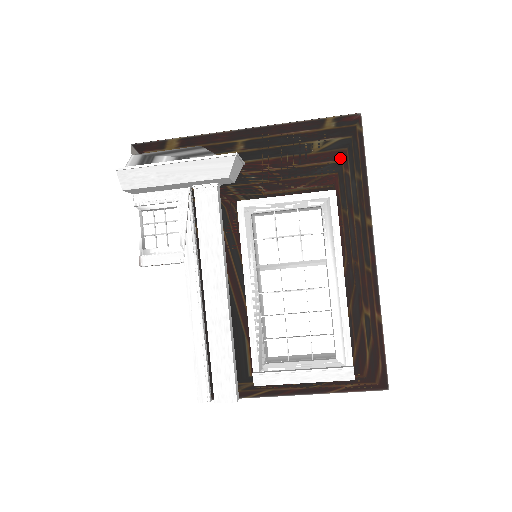
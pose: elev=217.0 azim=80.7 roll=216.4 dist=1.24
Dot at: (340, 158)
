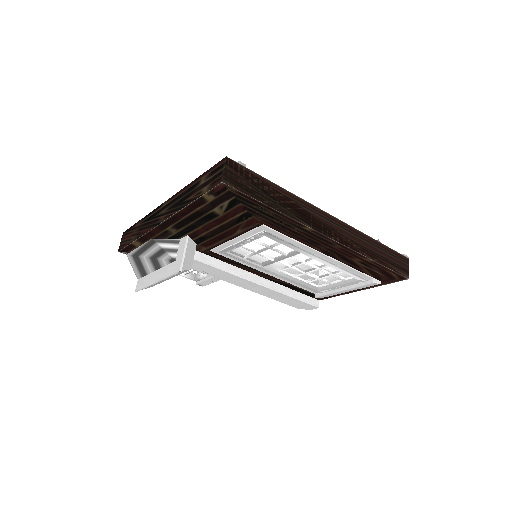
Dot at: (243, 210)
